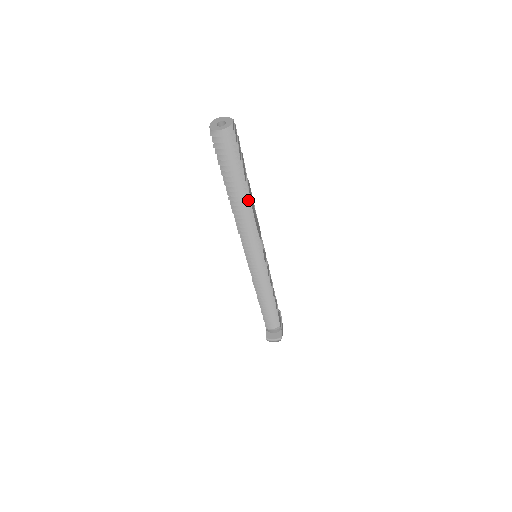
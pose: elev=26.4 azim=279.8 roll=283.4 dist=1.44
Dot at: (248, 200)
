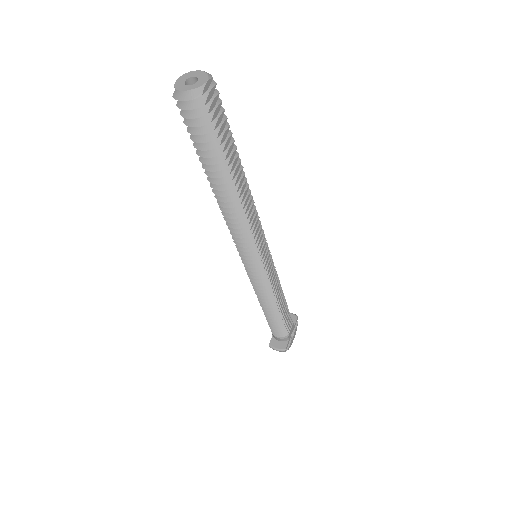
Dot at: (234, 191)
